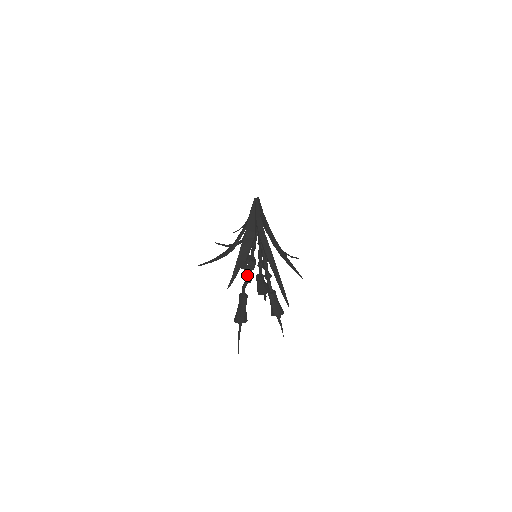
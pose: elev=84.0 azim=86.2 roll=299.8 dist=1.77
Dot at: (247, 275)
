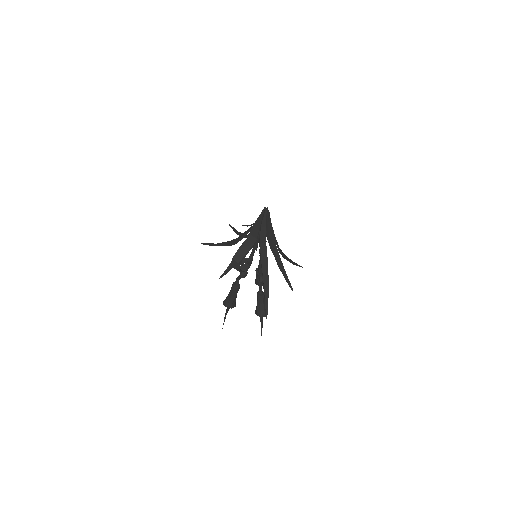
Dot at: occluded
